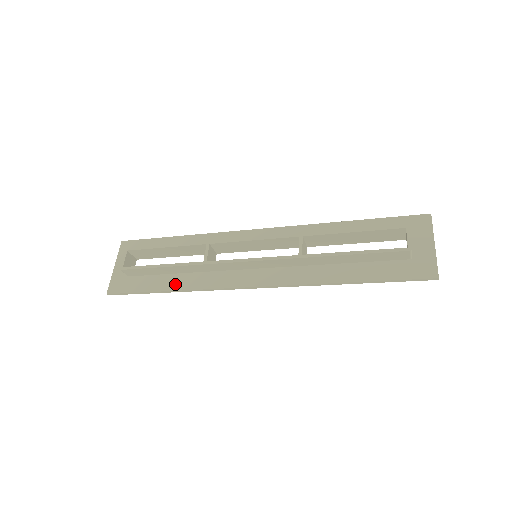
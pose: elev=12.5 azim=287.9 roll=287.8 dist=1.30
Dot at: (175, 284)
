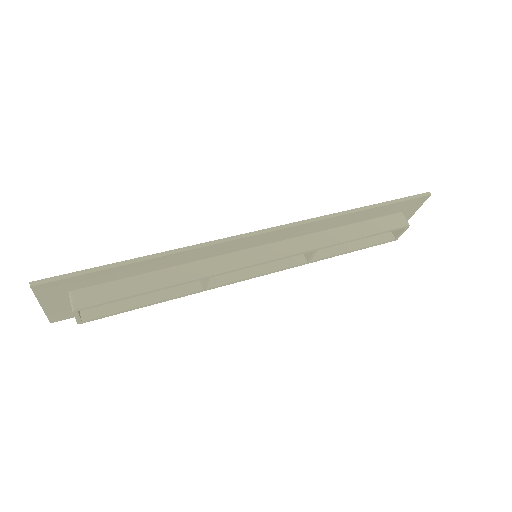
Dot at: occluded
